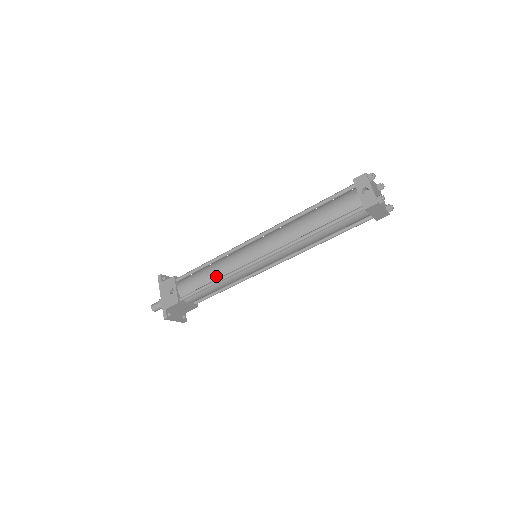
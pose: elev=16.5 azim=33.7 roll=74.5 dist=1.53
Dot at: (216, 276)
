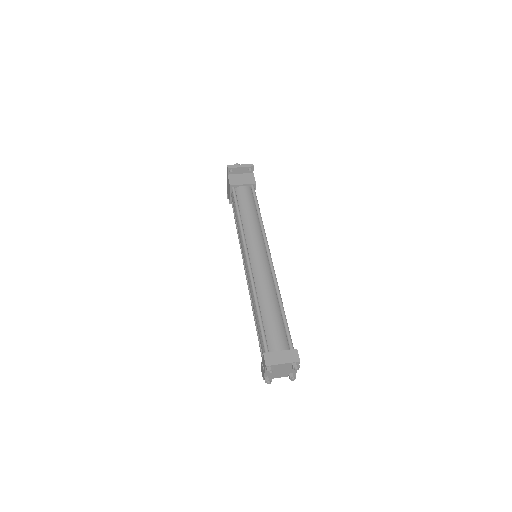
Dot at: occluded
